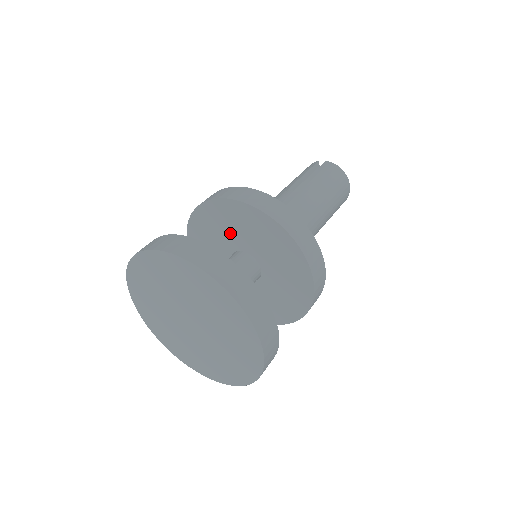
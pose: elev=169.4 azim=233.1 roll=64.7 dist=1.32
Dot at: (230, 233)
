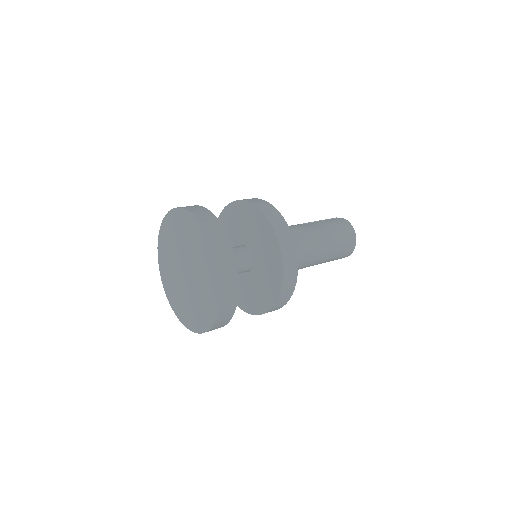
Dot at: (239, 229)
